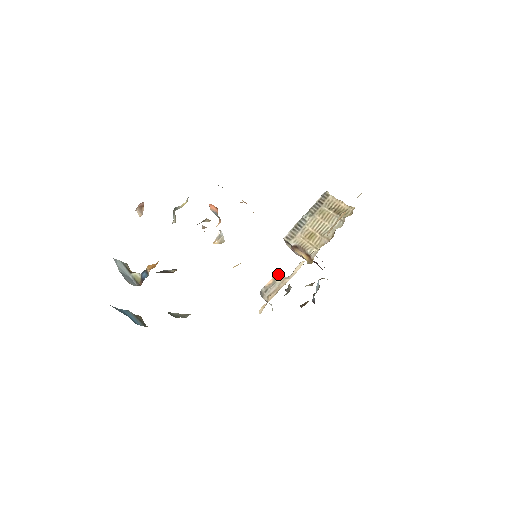
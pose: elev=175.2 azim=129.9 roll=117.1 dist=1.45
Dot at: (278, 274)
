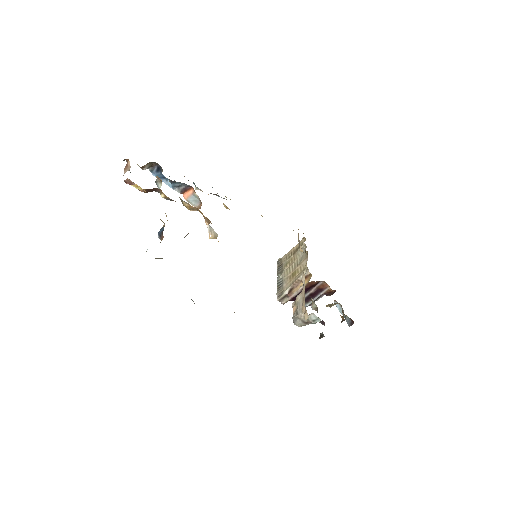
Dot at: (294, 301)
